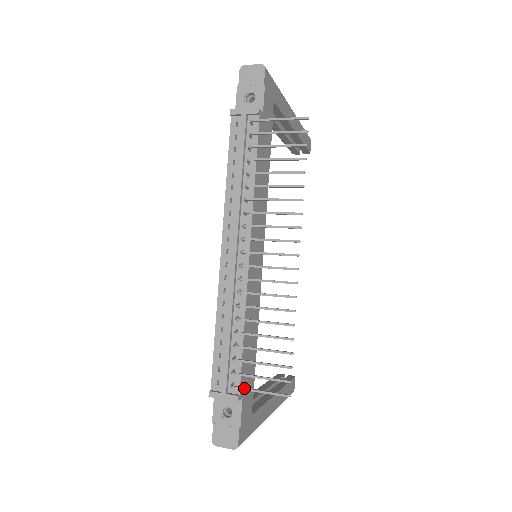
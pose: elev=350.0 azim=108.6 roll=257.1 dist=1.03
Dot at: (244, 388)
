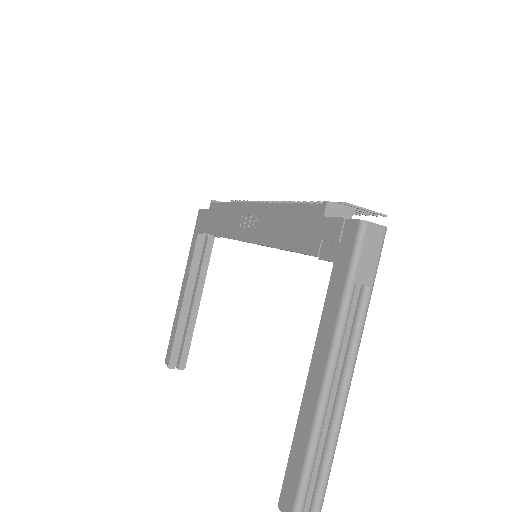
Dot at: (351, 204)
